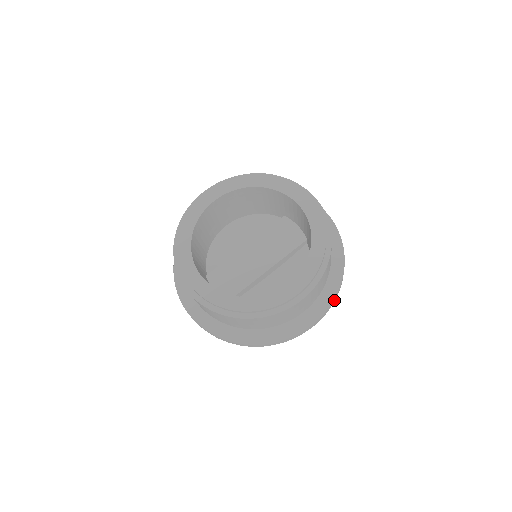
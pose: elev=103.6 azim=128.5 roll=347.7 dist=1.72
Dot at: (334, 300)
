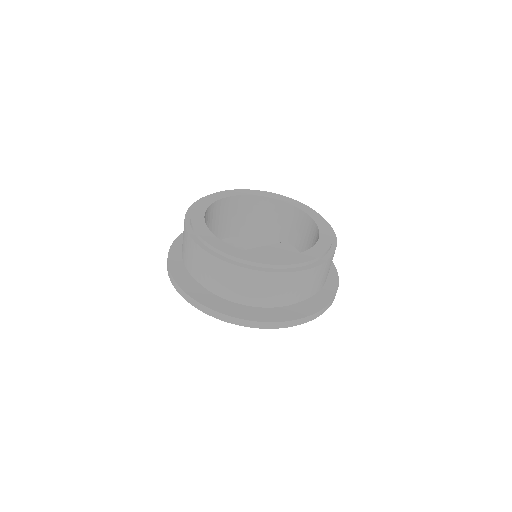
Dot at: (326, 308)
